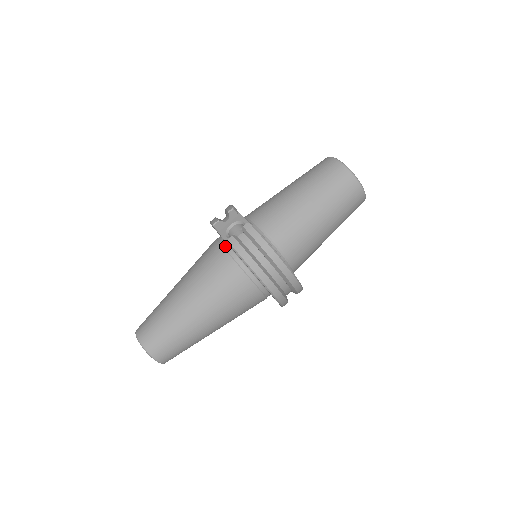
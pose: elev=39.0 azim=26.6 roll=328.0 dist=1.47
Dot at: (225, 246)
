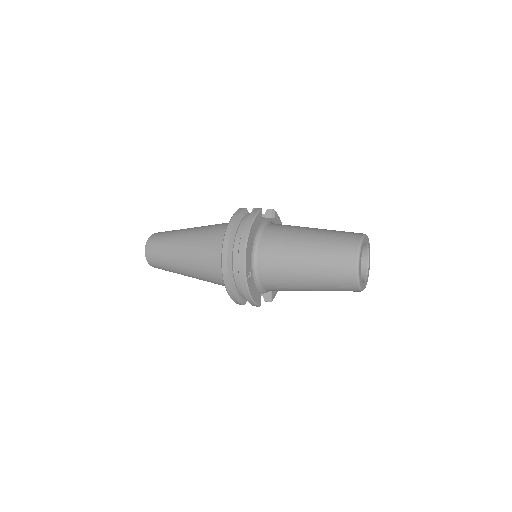
Dot at: occluded
